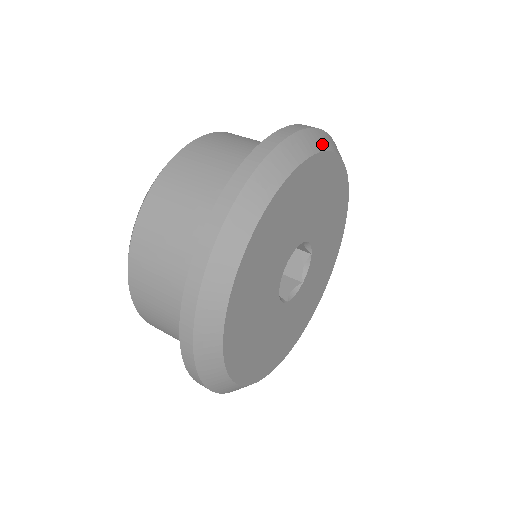
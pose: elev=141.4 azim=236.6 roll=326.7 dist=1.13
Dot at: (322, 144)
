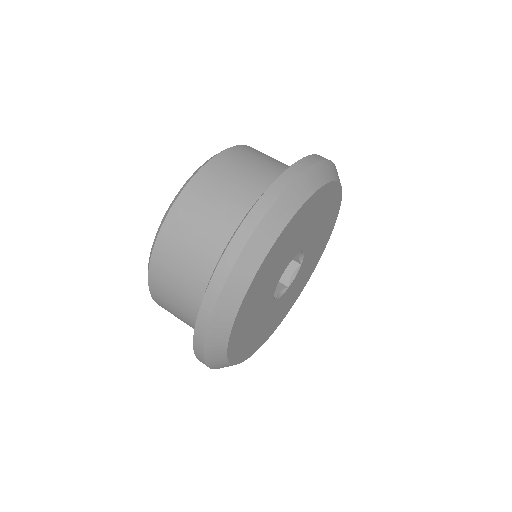
Dot at: (280, 223)
